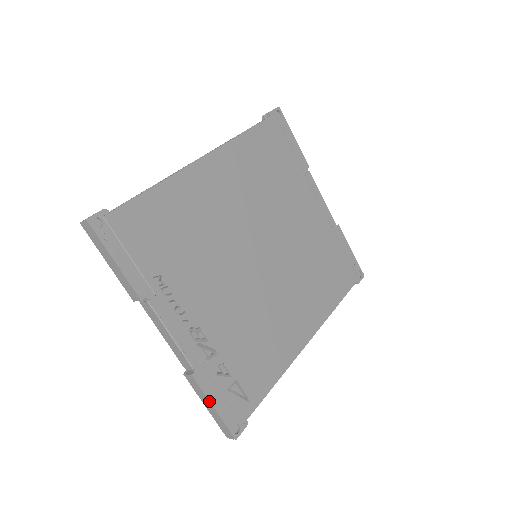
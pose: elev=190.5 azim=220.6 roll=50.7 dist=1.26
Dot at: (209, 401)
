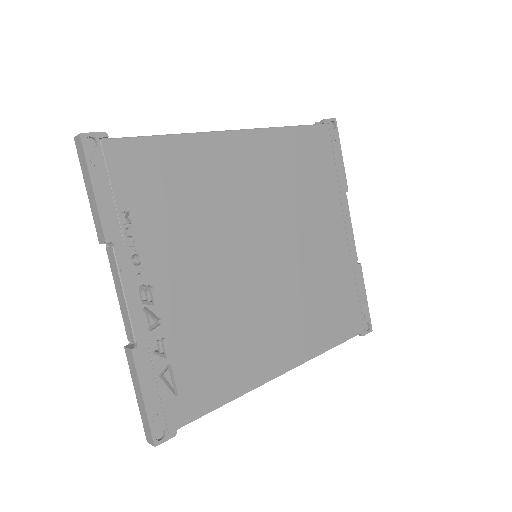
Dot at: (140, 388)
